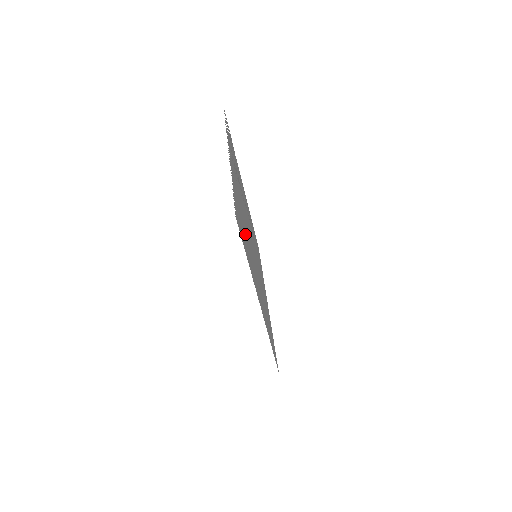
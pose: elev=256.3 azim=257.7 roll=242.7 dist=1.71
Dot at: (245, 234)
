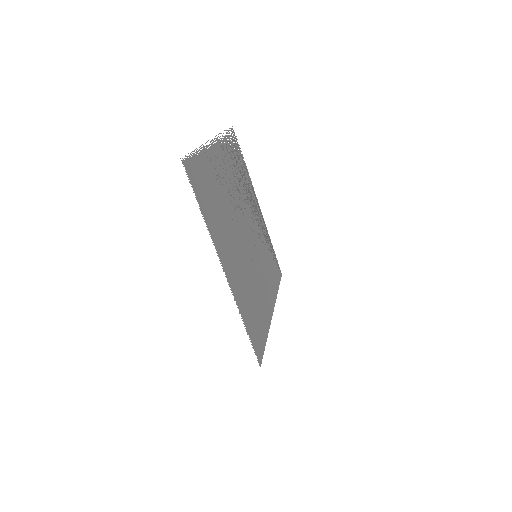
Dot at: (217, 203)
